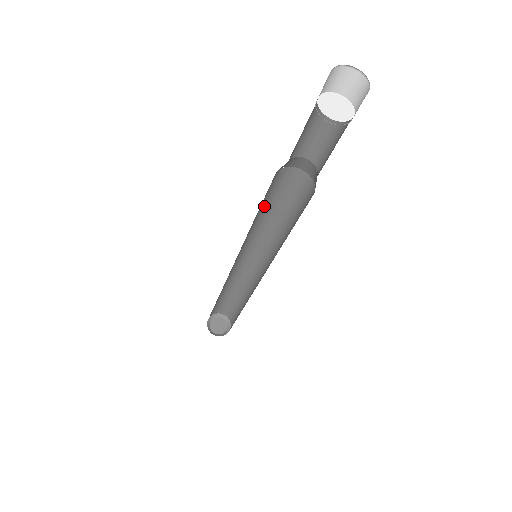
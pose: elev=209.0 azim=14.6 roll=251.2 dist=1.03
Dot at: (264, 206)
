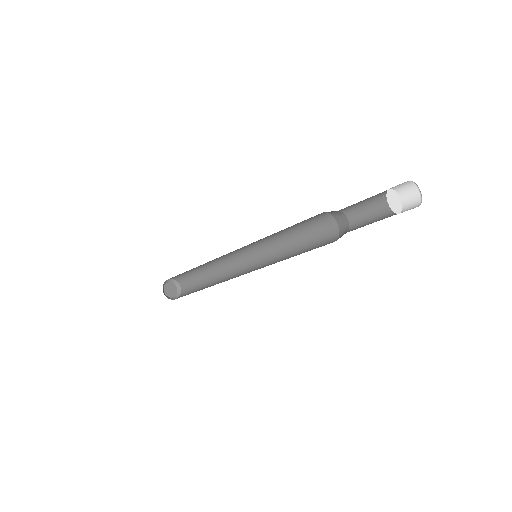
Dot at: (295, 228)
